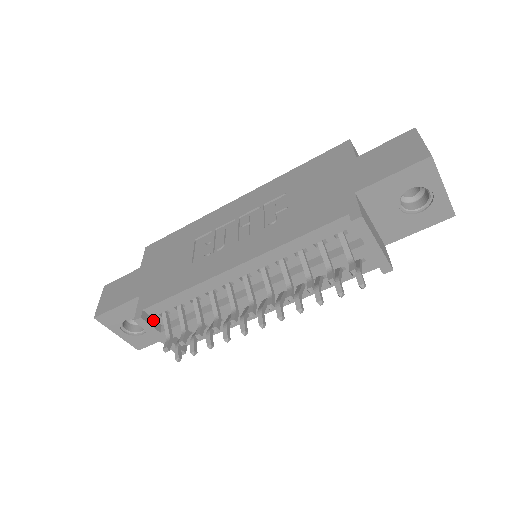
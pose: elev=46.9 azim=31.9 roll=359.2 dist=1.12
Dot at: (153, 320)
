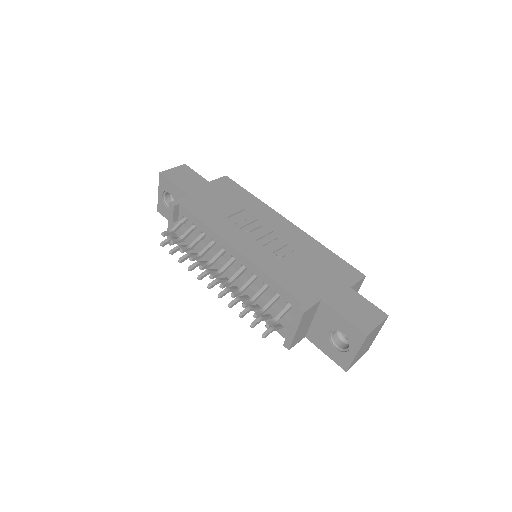
Dot at: (178, 214)
